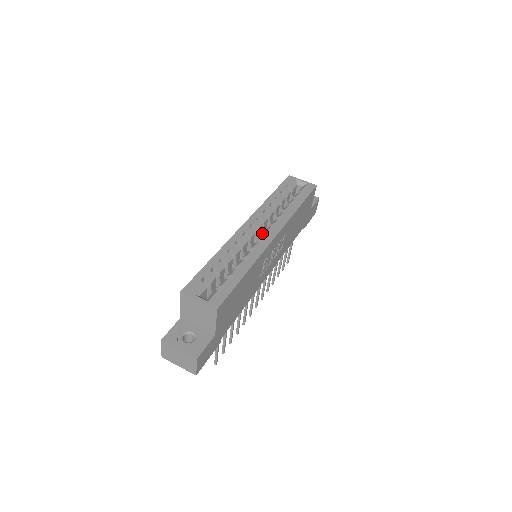
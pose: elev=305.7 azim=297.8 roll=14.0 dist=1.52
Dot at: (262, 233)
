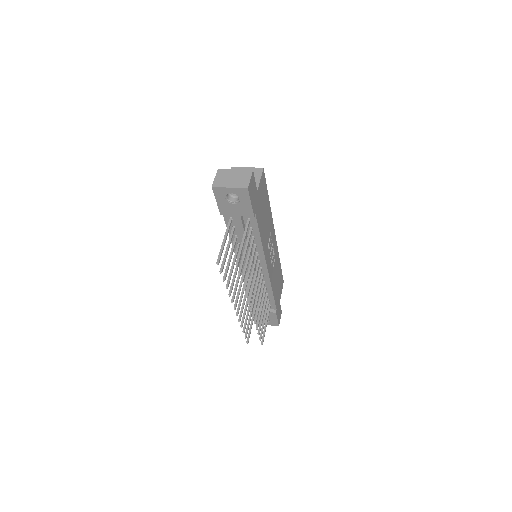
Dot at: occluded
